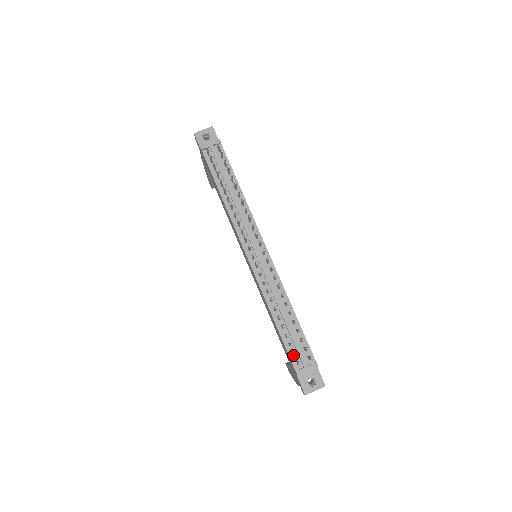
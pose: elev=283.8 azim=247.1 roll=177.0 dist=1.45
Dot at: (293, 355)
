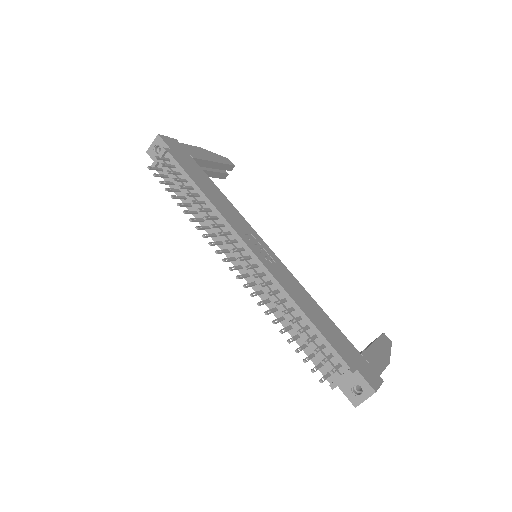
Dot at: (321, 366)
